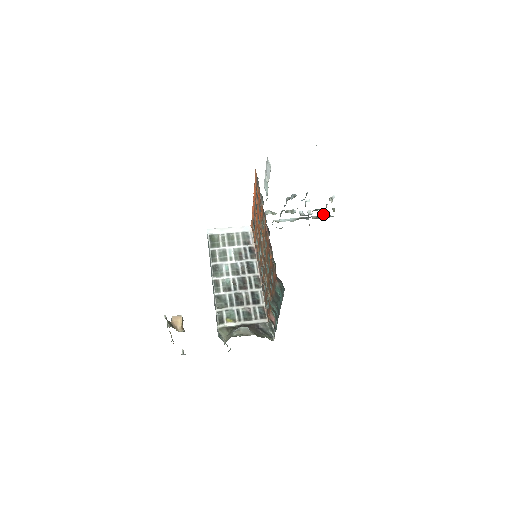
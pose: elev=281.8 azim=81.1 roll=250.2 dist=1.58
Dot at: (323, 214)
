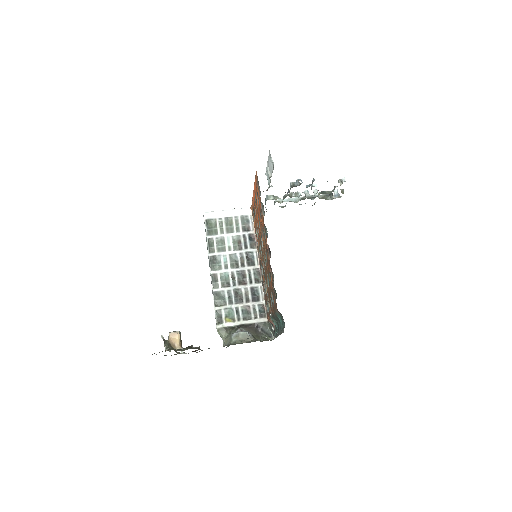
Dot at: (330, 194)
